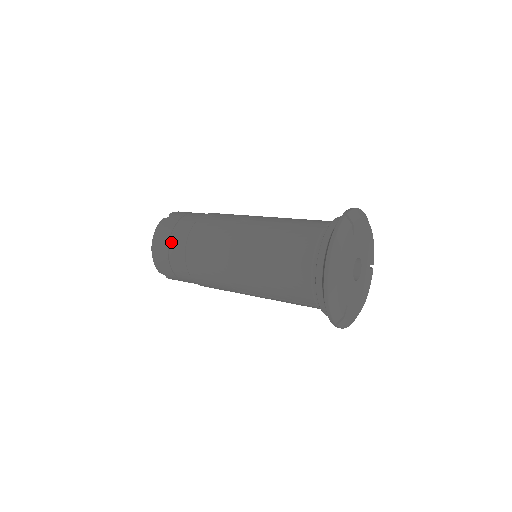
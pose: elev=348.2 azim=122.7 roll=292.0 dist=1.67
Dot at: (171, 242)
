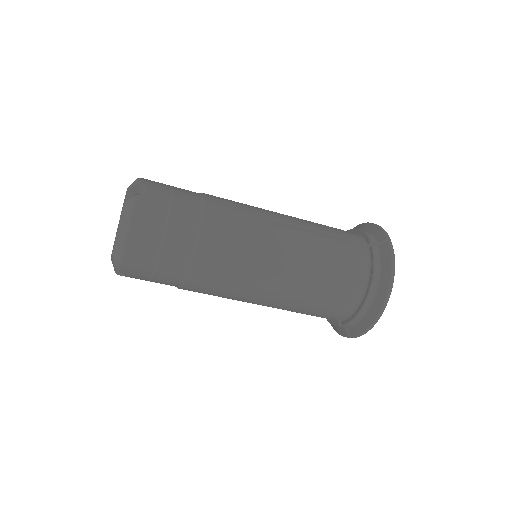
Dot at: (167, 239)
